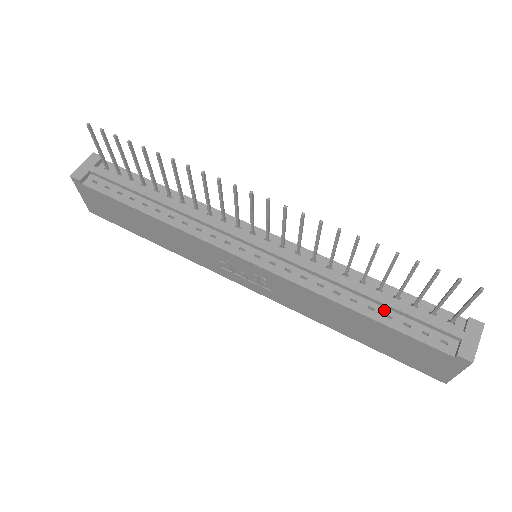
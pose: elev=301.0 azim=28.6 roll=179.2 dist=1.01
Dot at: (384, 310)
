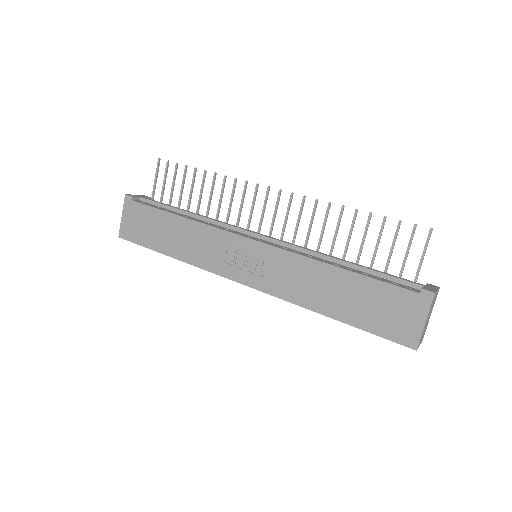
Dot at: (361, 271)
